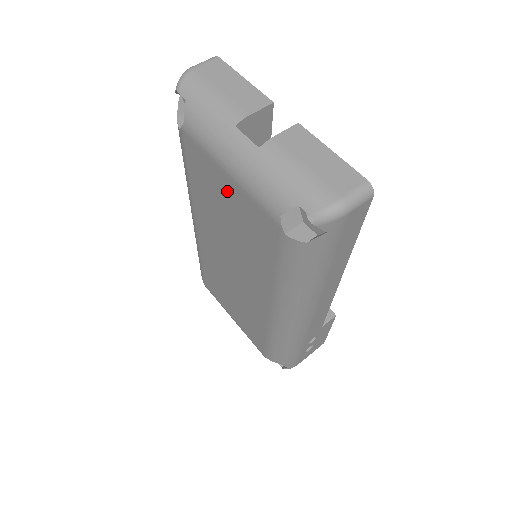
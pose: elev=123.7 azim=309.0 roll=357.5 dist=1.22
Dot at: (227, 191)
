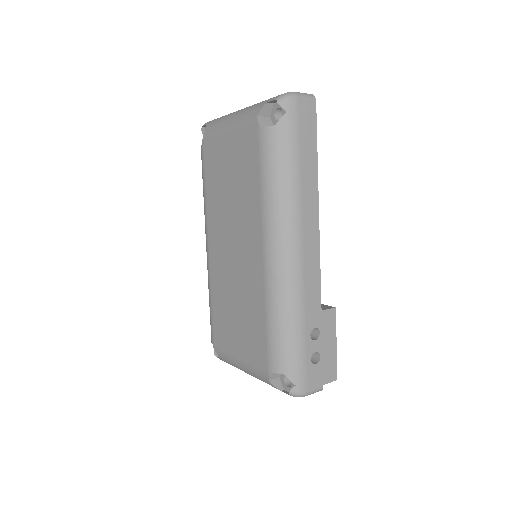
Dot at: (228, 151)
